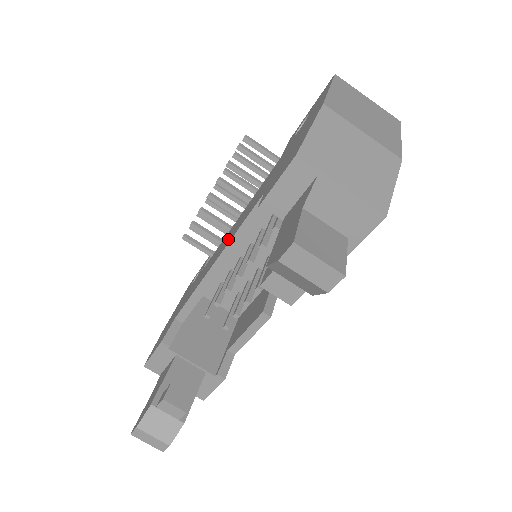
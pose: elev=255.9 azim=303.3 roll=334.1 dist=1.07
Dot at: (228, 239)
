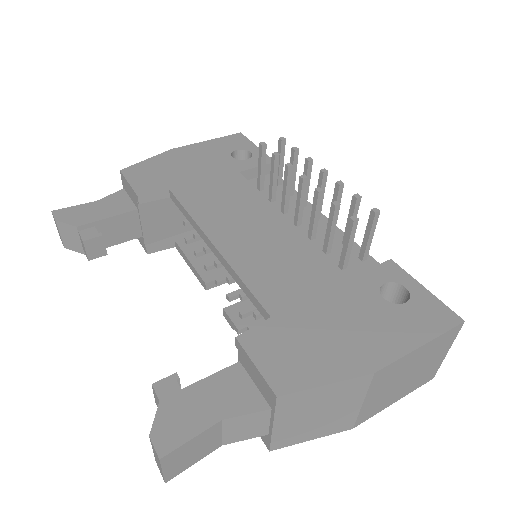
Dot at: (245, 246)
